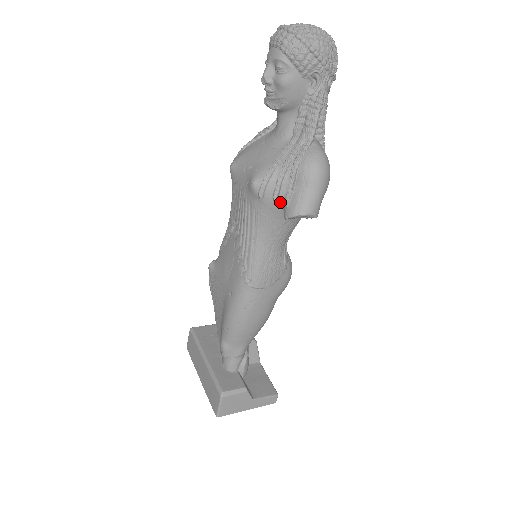
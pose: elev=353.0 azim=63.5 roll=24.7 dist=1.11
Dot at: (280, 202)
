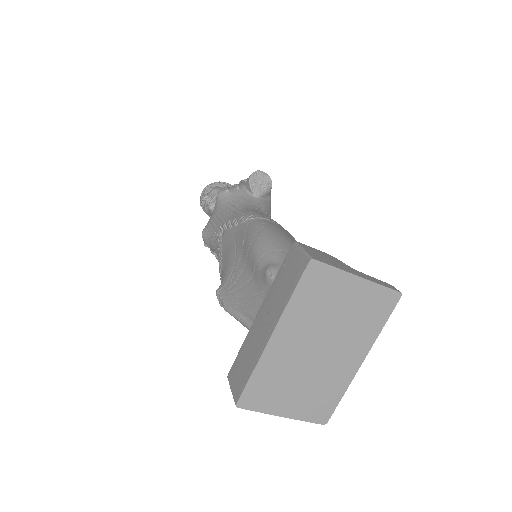
Dot at: (242, 189)
